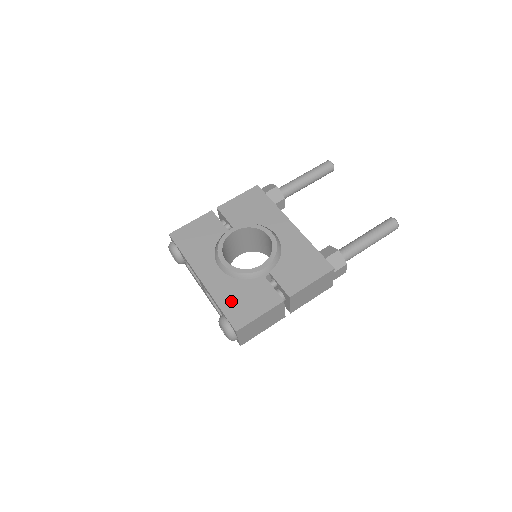
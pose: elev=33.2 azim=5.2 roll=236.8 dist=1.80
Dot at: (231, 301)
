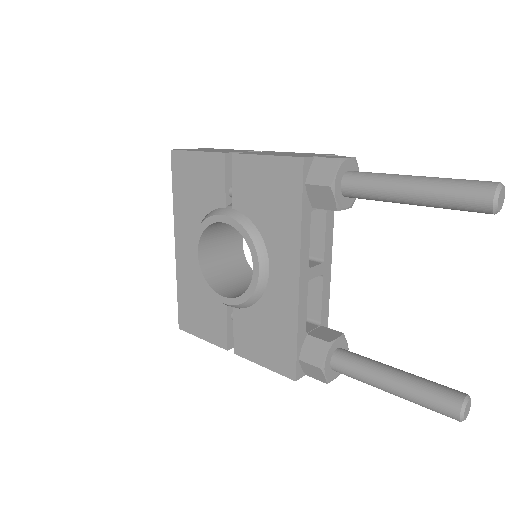
Dot at: (188, 298)
